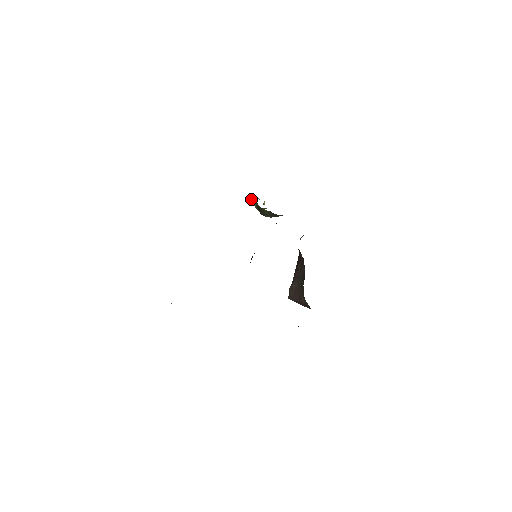
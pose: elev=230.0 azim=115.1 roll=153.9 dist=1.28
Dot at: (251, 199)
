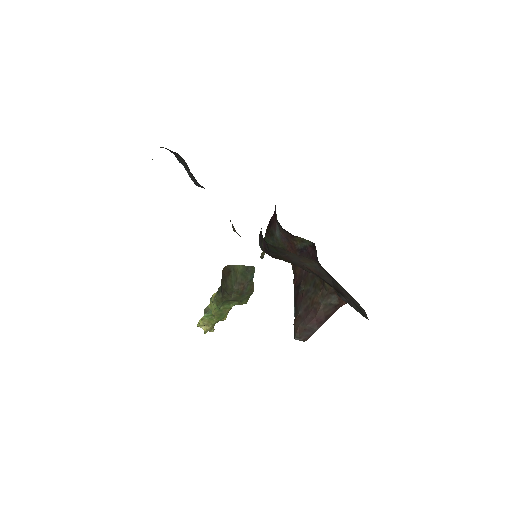
Dot at: (200, 319)
